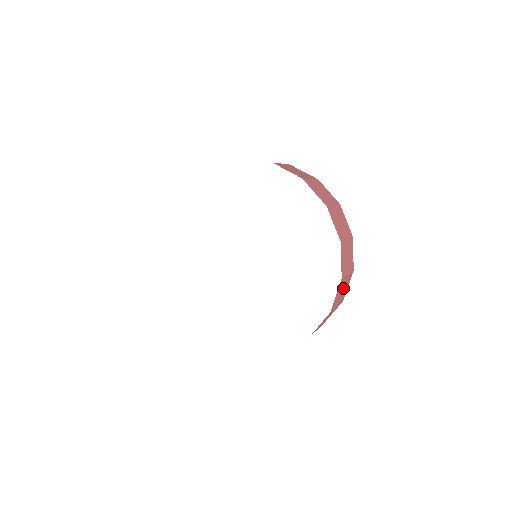
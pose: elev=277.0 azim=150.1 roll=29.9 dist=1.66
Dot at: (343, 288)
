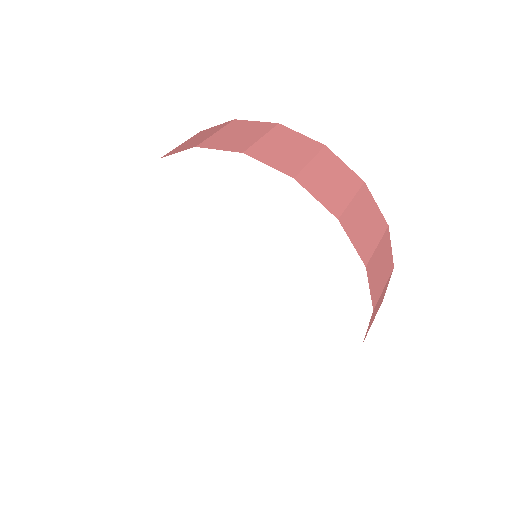
Dot at: (364, 219)
